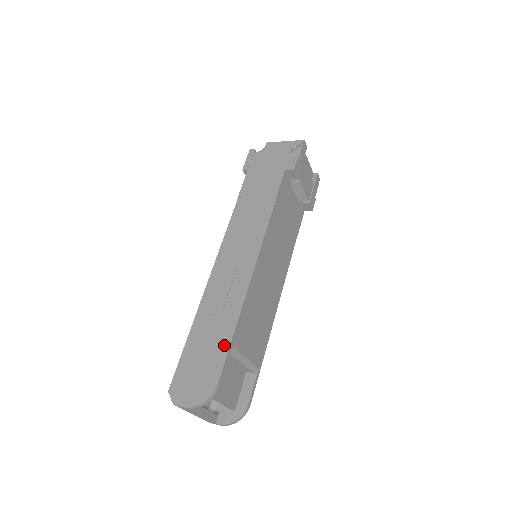
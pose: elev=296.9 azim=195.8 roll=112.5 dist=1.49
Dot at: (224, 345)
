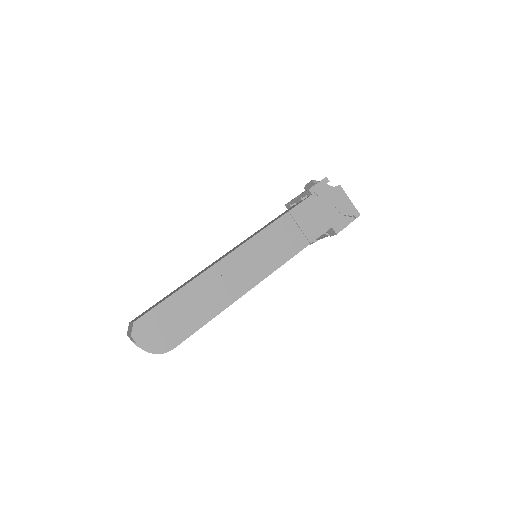
Dot at: (196, 325)
